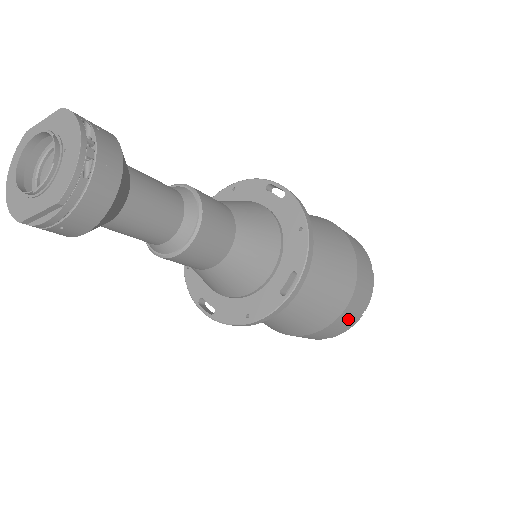
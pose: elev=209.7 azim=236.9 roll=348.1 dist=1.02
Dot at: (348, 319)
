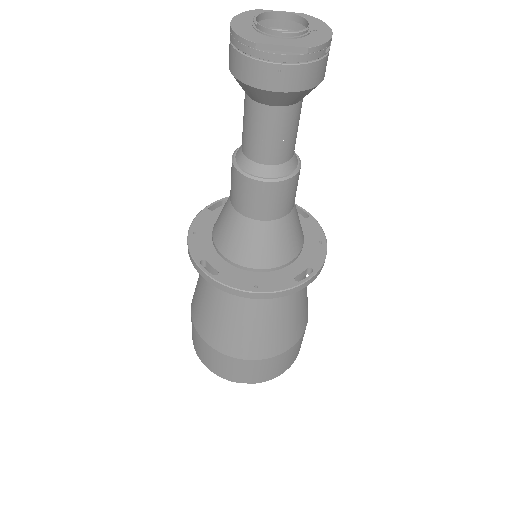
Dot at: (280, 364)
